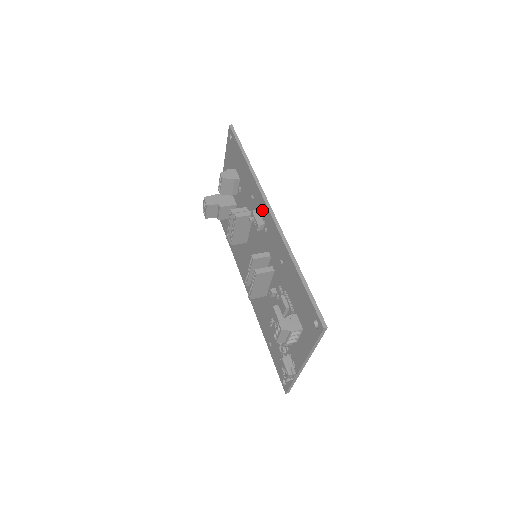
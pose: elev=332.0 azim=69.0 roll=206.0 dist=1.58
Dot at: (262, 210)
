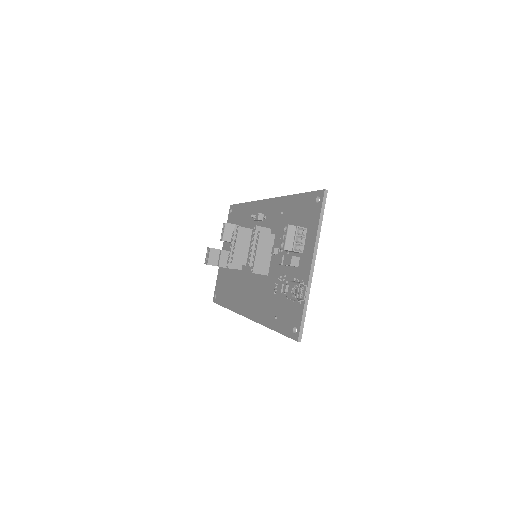
Dot at: (261, 209)
